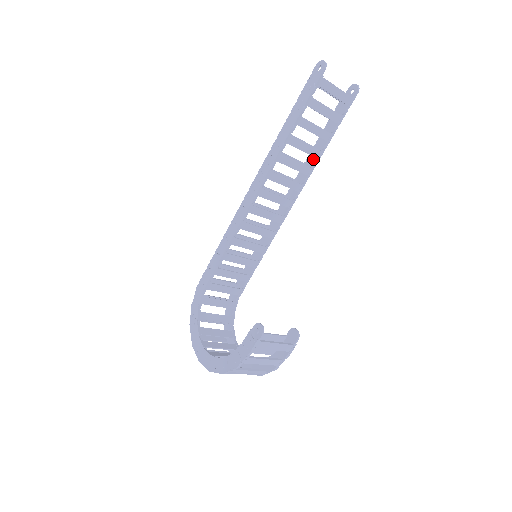
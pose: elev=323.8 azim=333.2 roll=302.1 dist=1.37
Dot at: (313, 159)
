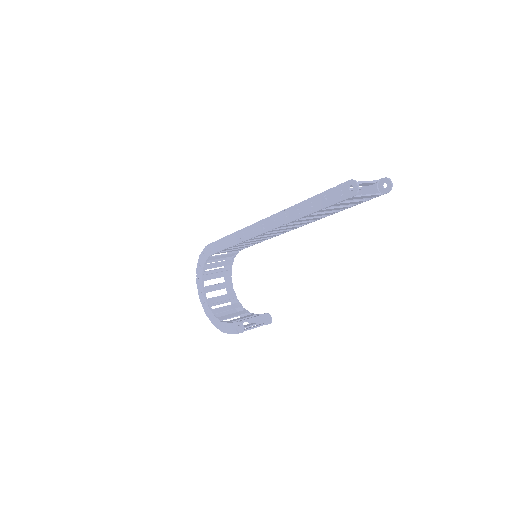
Dot at: (327, 211)
